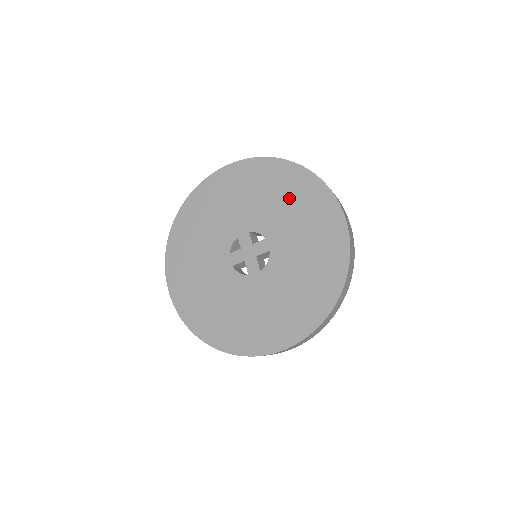
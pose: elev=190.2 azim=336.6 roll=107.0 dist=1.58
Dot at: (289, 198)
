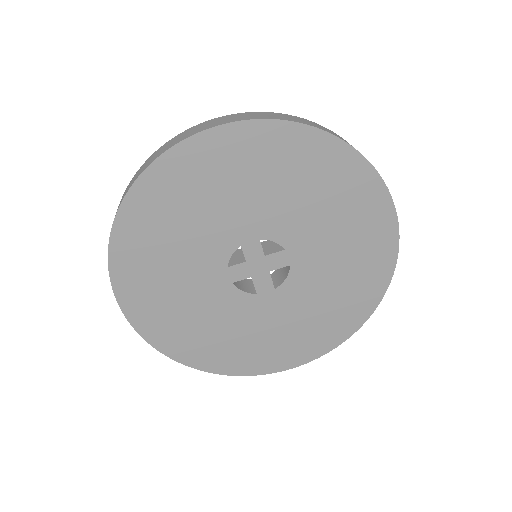
Dot at: (327, 196)
